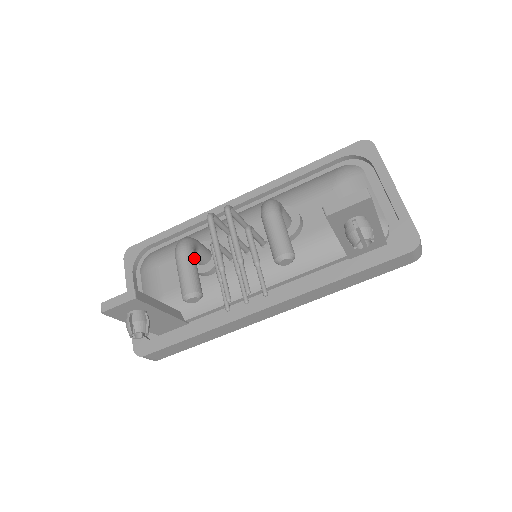
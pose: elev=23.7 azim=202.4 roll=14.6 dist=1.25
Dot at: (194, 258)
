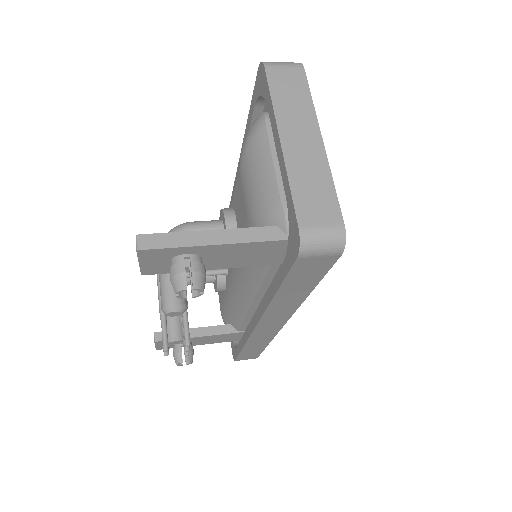
Dot at: occluded
